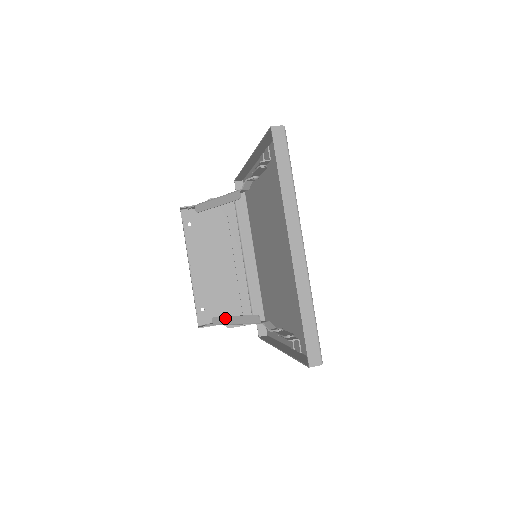
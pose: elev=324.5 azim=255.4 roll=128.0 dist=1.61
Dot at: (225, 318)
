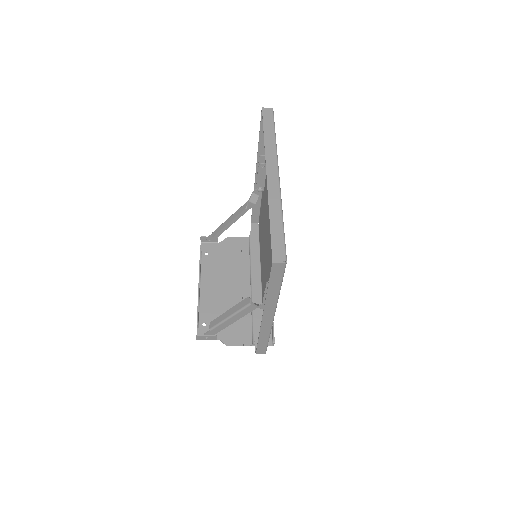
Dot at: (221, 316)
